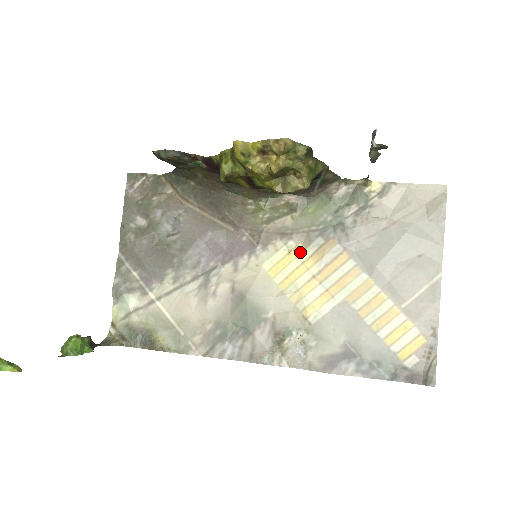
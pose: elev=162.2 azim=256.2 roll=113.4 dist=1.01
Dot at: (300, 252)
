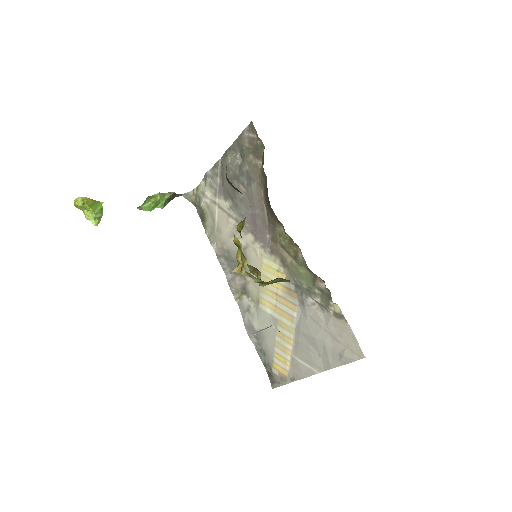
Dot at: occluded
